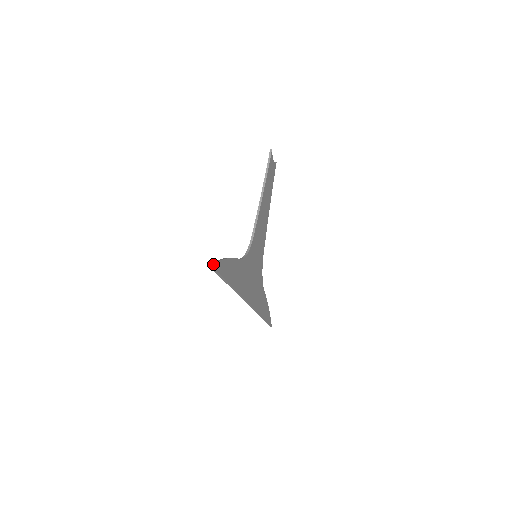
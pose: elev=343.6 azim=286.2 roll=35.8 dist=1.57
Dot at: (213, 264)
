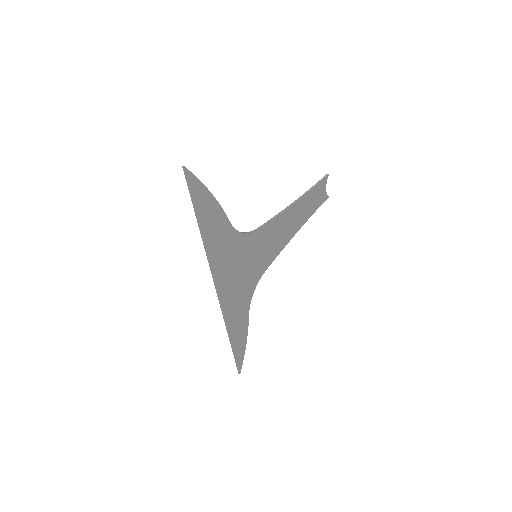
Dot at: occluded
